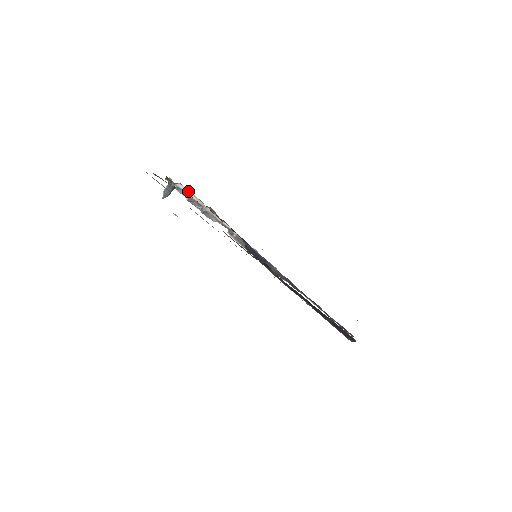
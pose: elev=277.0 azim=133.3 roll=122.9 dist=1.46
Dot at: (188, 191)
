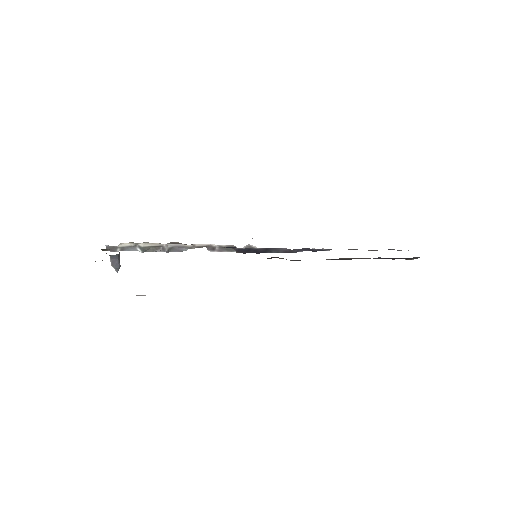
Dot at: (135, 243)
